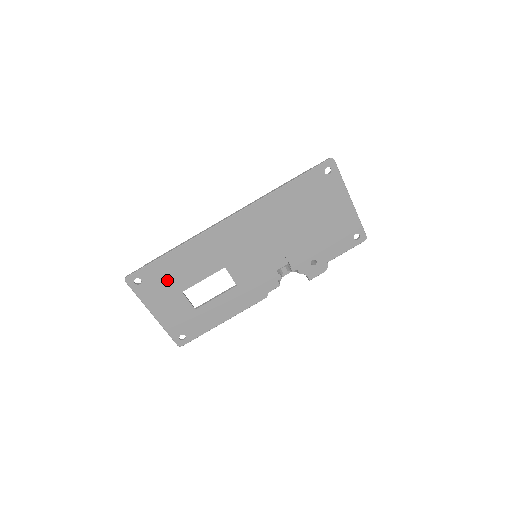
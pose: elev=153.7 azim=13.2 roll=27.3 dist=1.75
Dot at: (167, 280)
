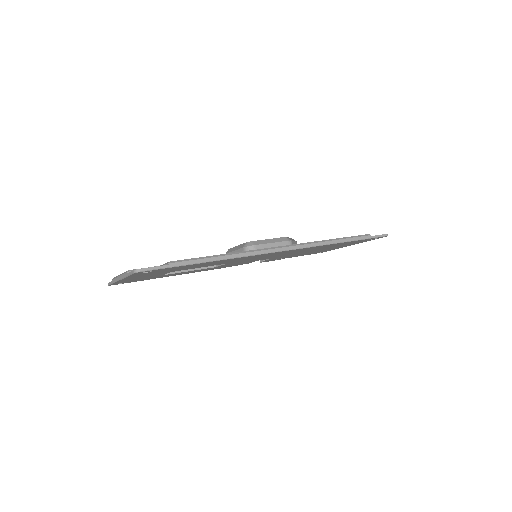
Dot at: occluded
